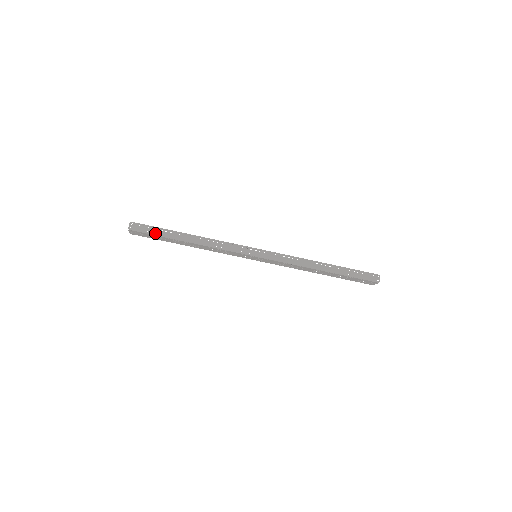
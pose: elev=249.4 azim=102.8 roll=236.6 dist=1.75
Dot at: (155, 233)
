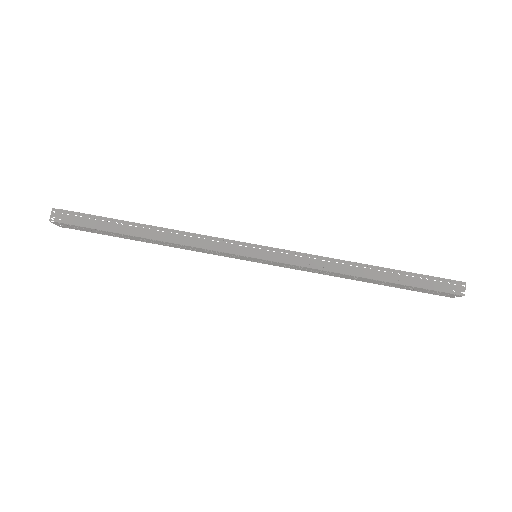
Dot at: (91, 225)
